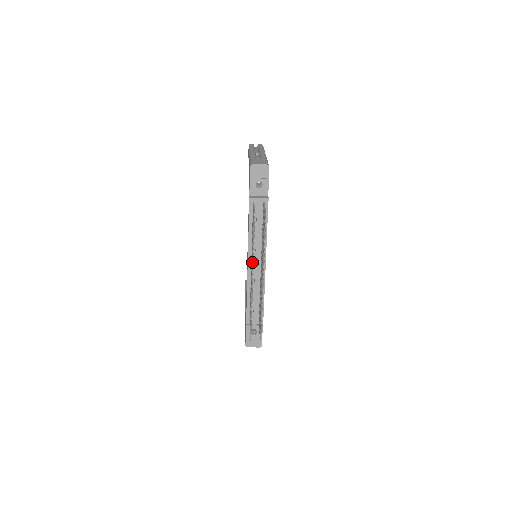
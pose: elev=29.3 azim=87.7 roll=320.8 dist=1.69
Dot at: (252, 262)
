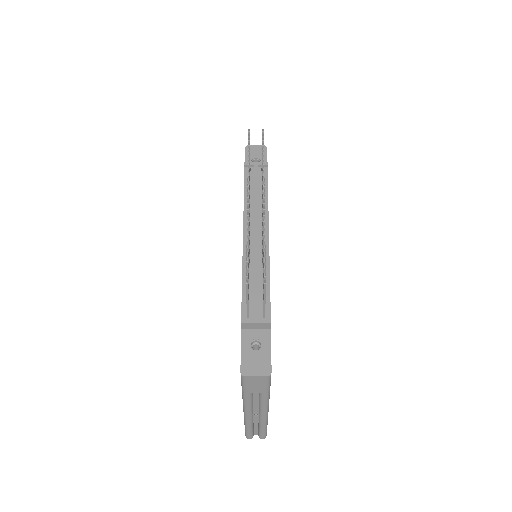
Dot at: occluded
